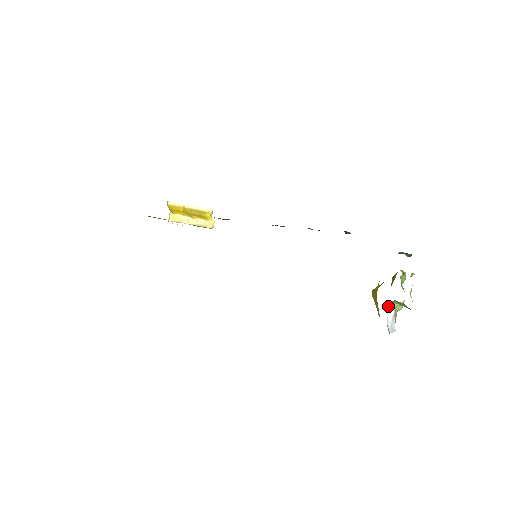
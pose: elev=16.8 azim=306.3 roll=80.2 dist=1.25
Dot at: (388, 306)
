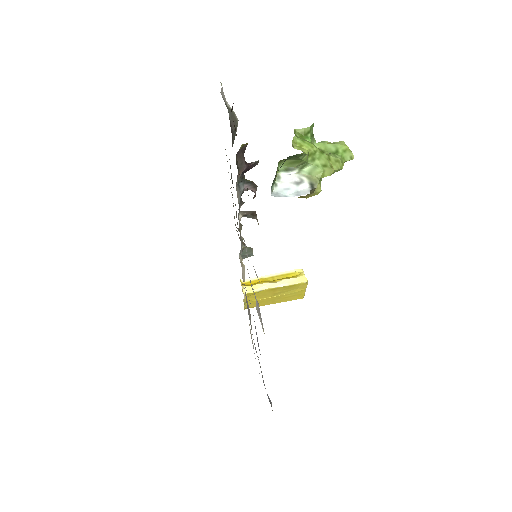
Dot at: (276, 177)
